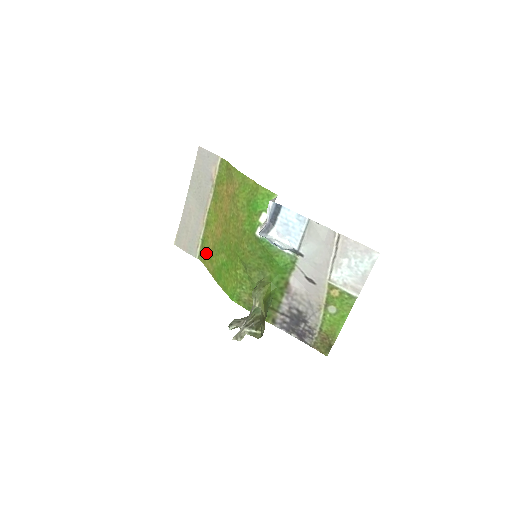
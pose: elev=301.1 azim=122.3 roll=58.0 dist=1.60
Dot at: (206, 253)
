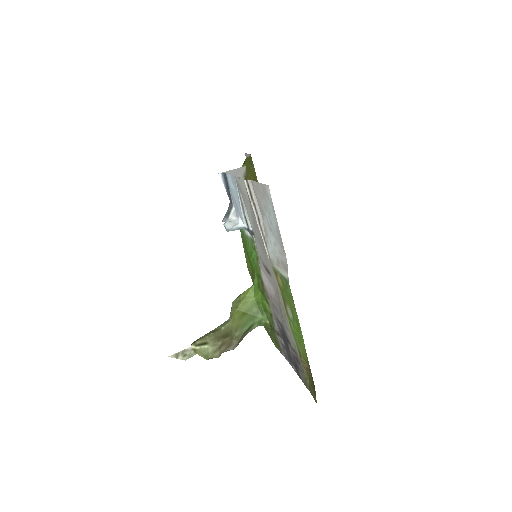
Dot at: occluded
